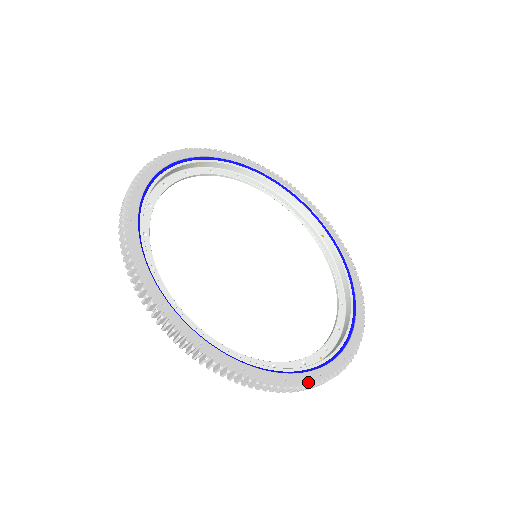
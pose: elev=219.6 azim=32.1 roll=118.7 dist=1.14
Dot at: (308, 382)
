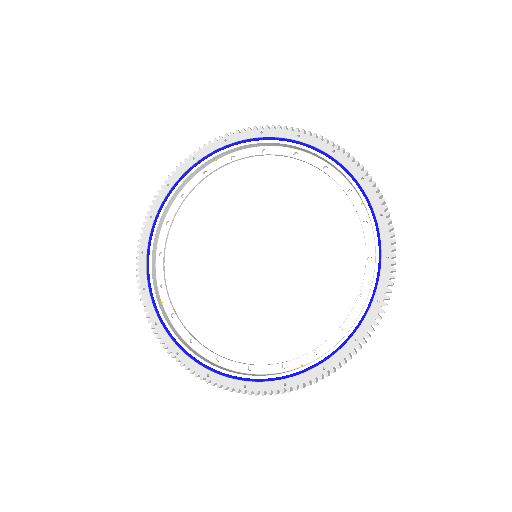
Dot at: (268, 391)
